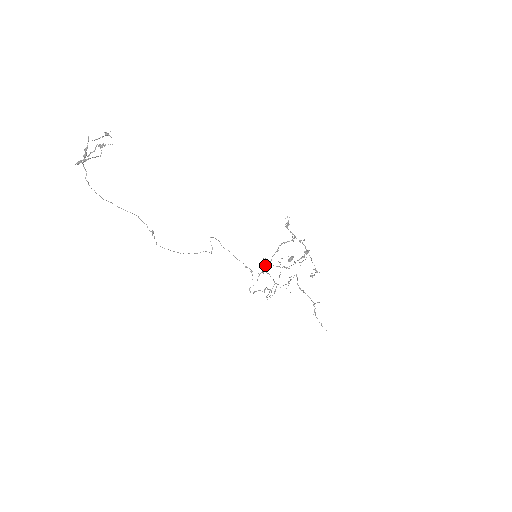
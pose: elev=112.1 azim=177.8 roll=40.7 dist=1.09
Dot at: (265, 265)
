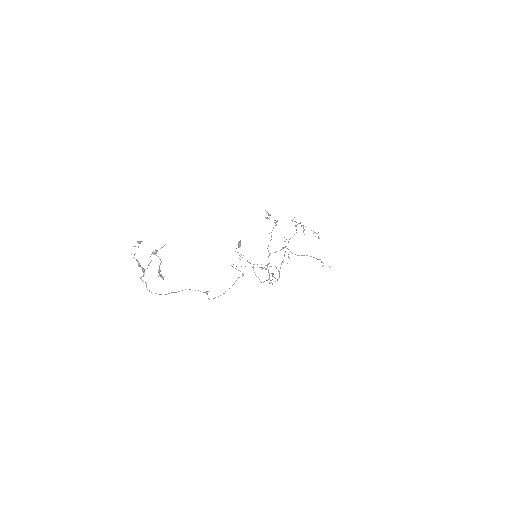
Dot at: occluded
